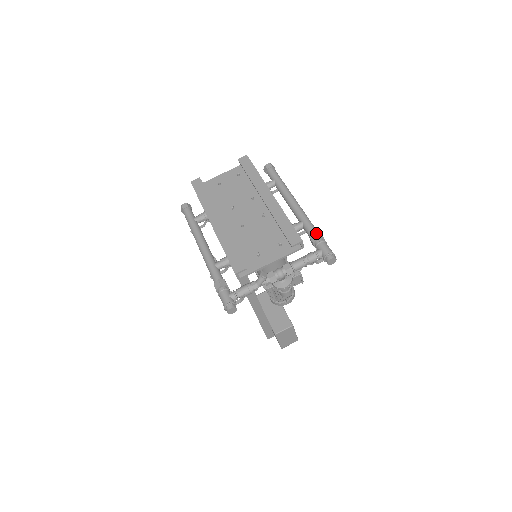
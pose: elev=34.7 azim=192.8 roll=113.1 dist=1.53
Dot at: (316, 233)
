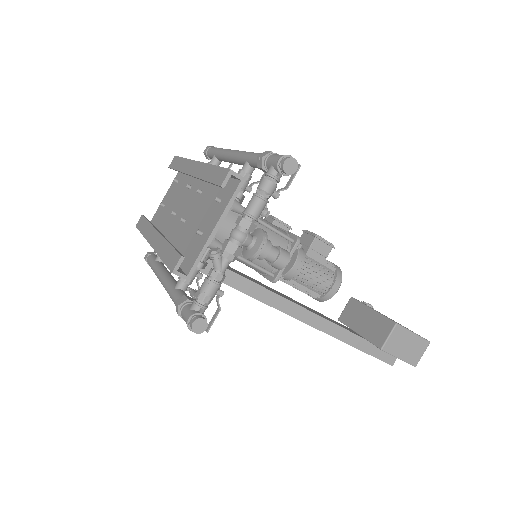
Dot at: (260, 155)
